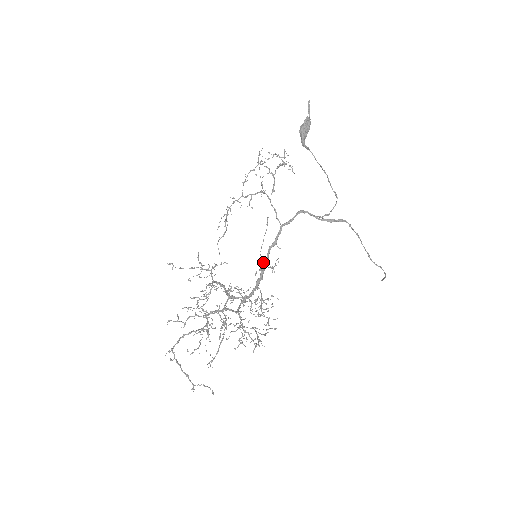
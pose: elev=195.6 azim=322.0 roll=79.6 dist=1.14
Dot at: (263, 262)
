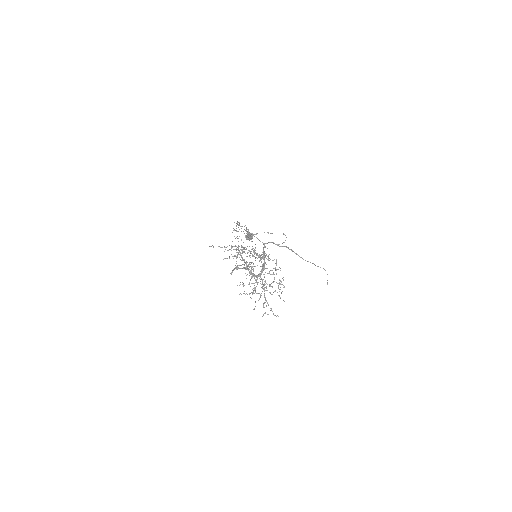
Dot at: (263, 254)
